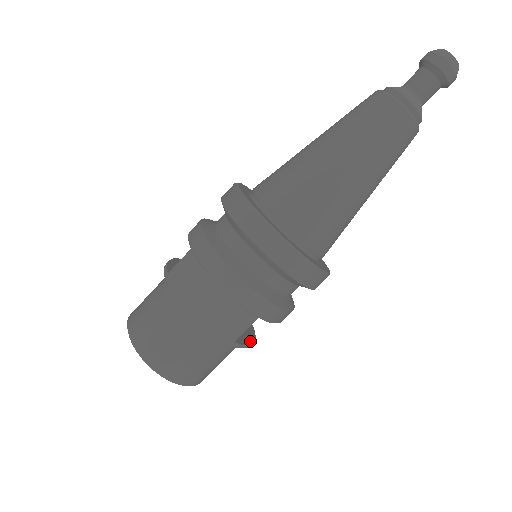
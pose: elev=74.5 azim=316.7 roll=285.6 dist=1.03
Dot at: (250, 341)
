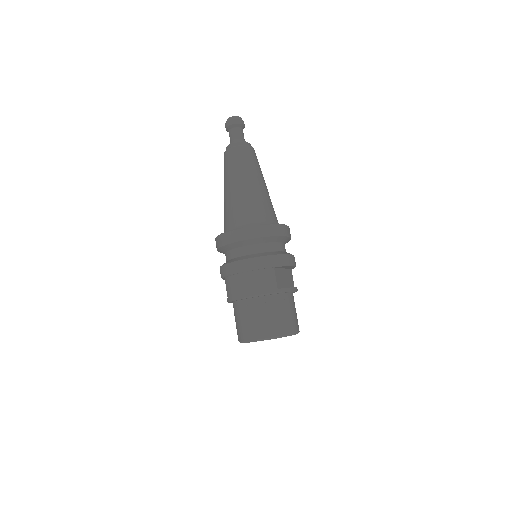
Dot at: (292, 288)
